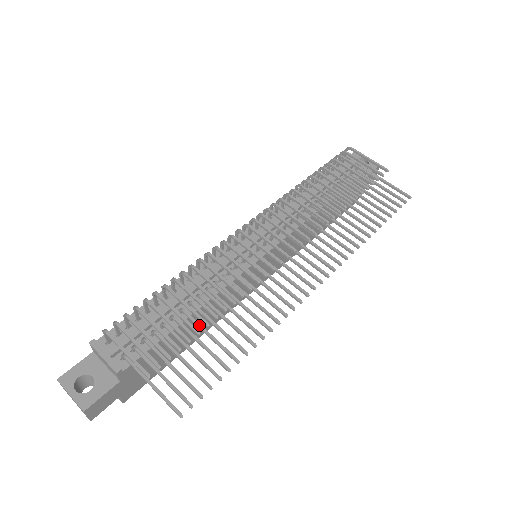
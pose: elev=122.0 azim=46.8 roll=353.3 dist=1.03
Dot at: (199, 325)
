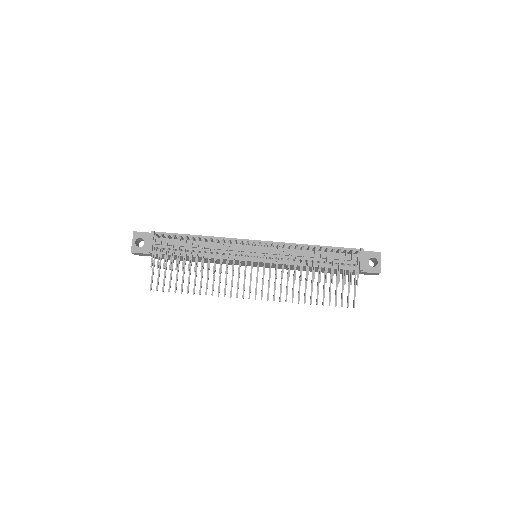
Dot at: (190, 265)
